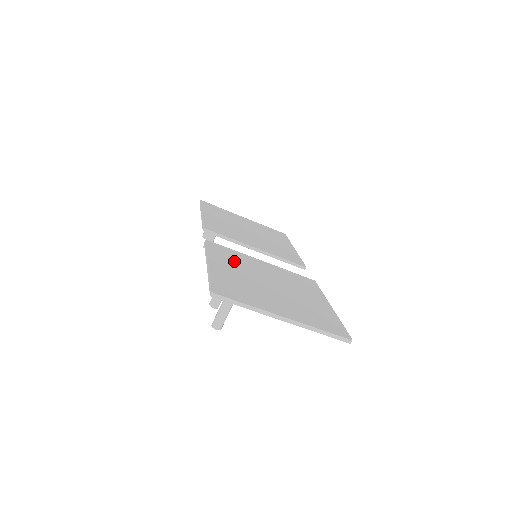
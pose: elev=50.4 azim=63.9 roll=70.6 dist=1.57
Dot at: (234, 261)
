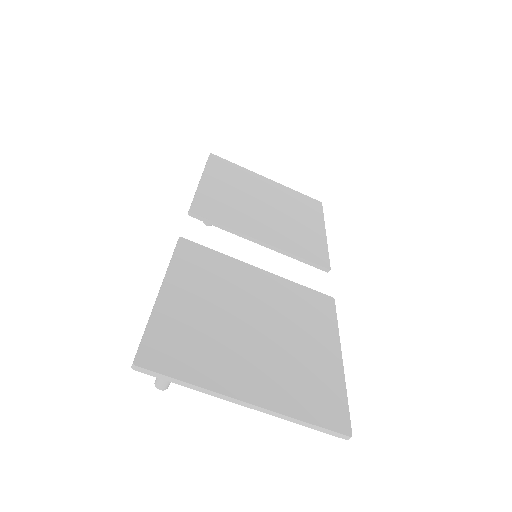
Dot at: (209, 278)
